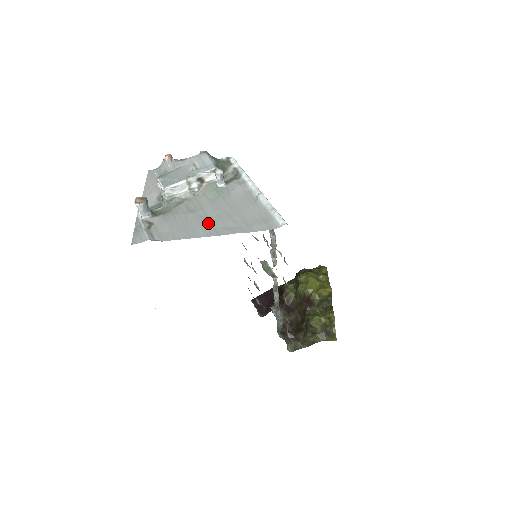
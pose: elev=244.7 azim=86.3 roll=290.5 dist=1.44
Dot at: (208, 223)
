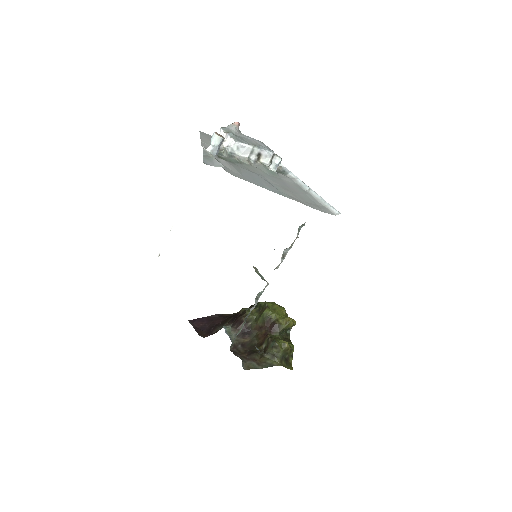
Dot at: (272, 185)
